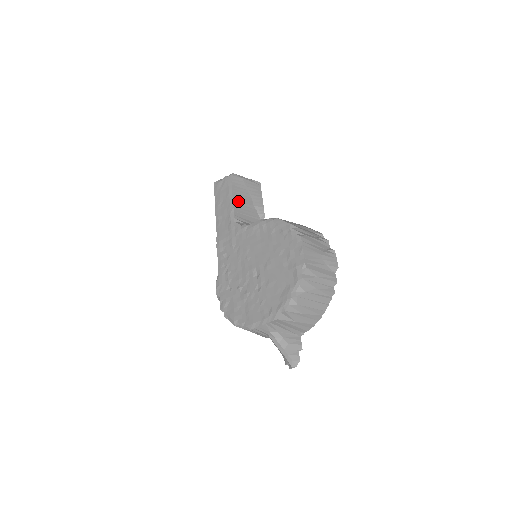
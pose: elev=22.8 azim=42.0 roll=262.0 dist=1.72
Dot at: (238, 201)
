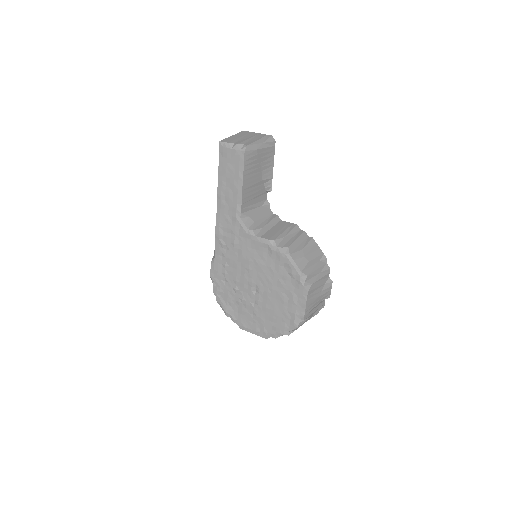
Dot at: (247, 186)
